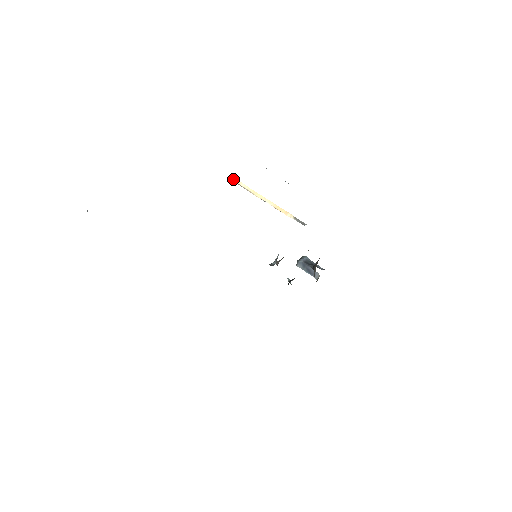
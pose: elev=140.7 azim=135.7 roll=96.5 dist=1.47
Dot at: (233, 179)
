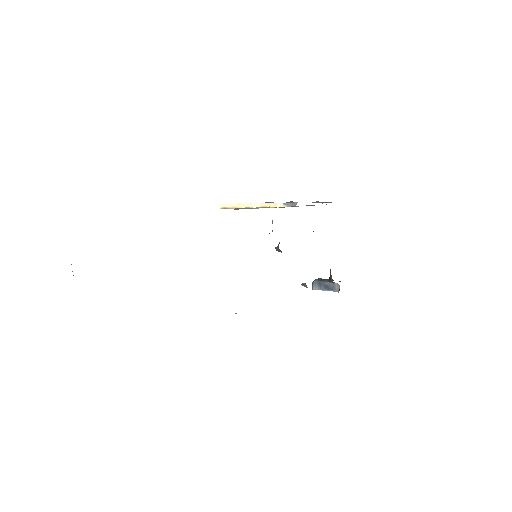
Dot at: (217, 205)
